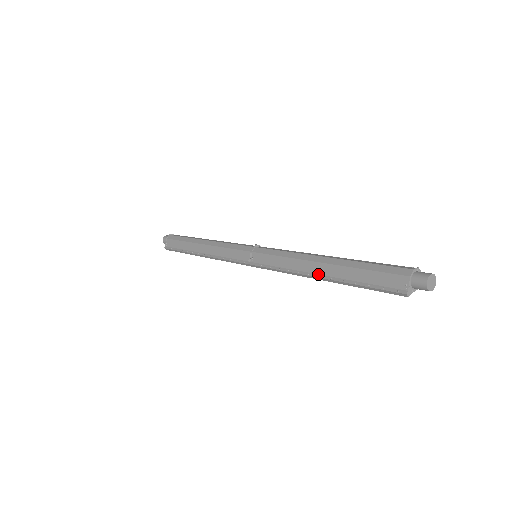
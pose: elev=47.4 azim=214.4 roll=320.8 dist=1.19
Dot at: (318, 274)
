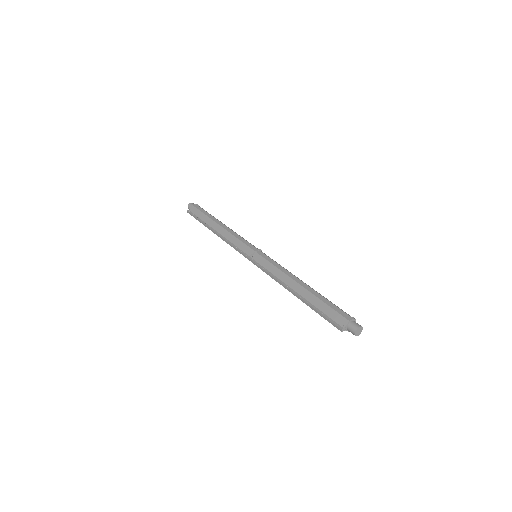
Dot at: (294, 290)
